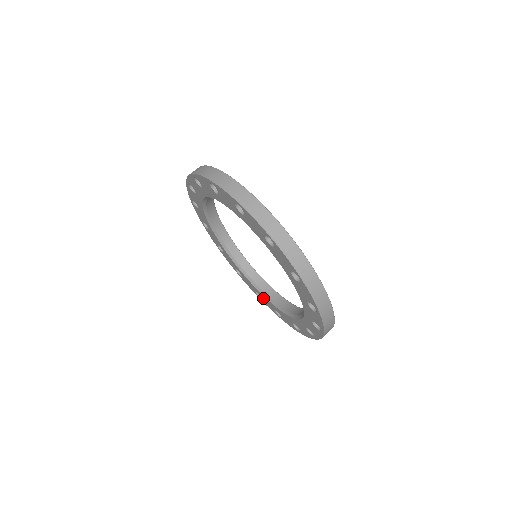
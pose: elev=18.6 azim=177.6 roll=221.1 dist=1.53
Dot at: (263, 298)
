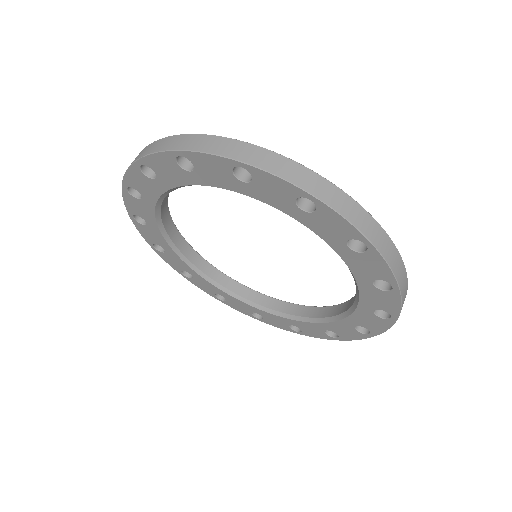
Dot at: (232, 301)
